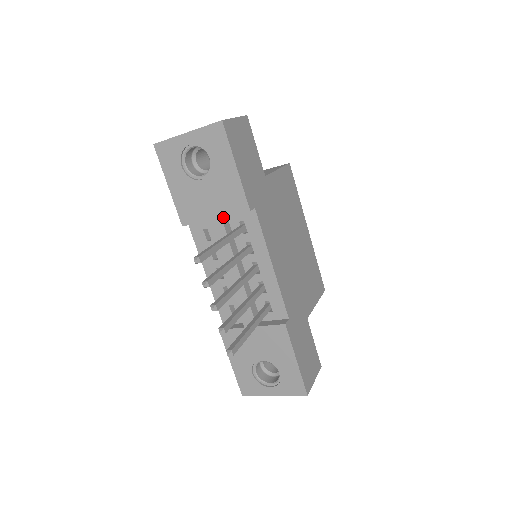
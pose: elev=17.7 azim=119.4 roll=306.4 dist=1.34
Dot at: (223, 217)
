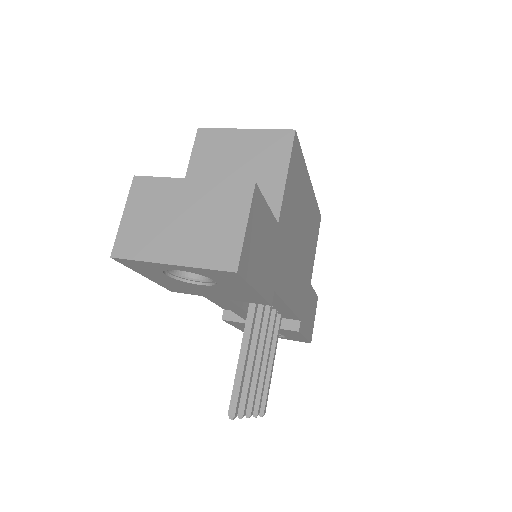
Dot at: occluded
